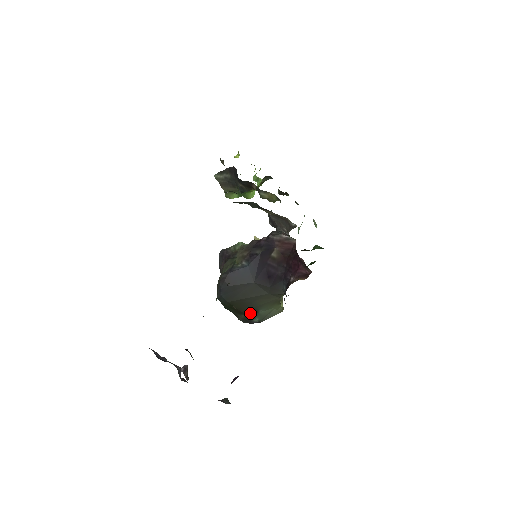
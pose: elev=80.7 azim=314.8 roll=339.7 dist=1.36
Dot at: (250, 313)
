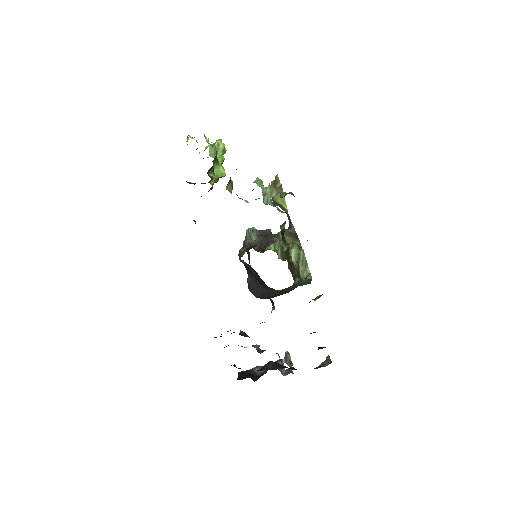
Dot at: occluded
